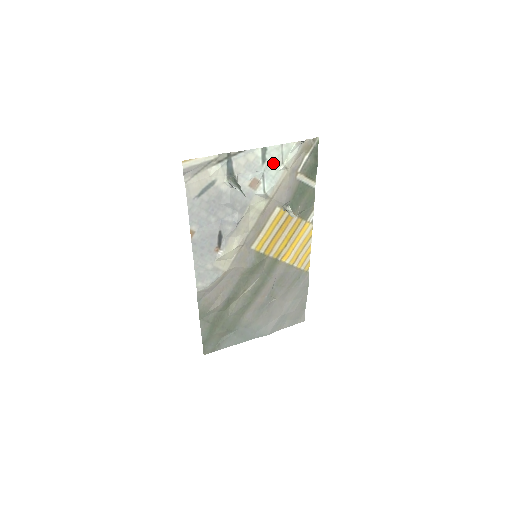
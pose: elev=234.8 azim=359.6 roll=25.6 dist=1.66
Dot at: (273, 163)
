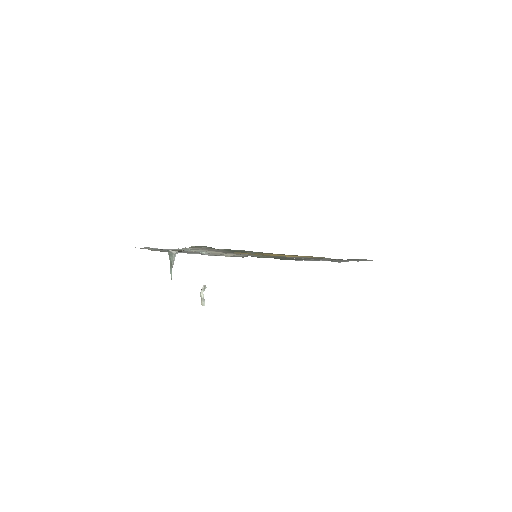
Dot at: occluded
